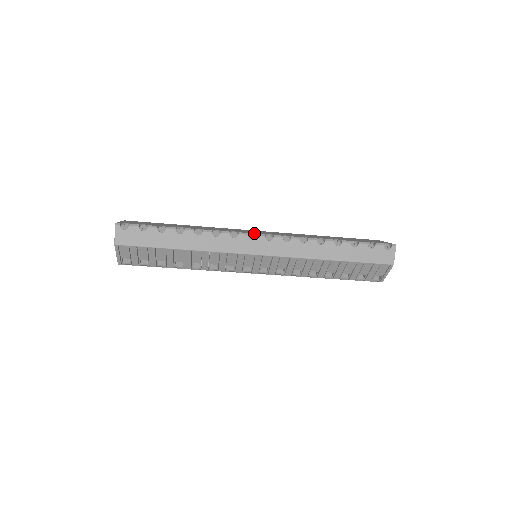
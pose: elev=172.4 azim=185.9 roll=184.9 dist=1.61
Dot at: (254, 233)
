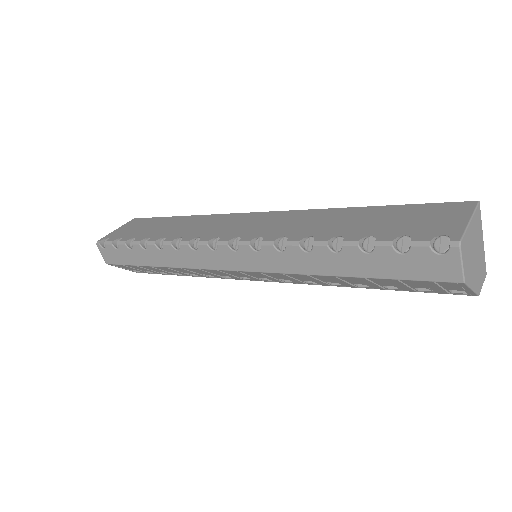
Dot at: (220, 238)
